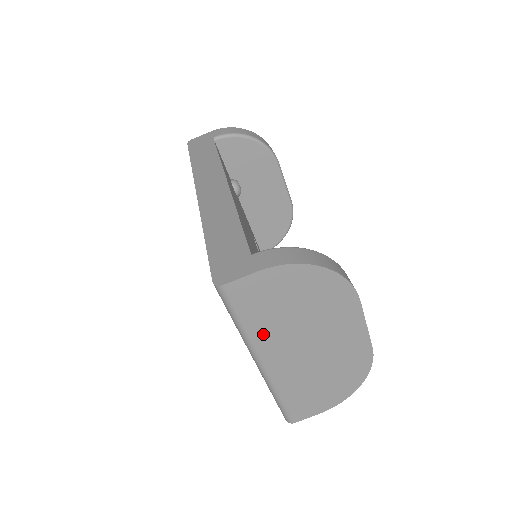
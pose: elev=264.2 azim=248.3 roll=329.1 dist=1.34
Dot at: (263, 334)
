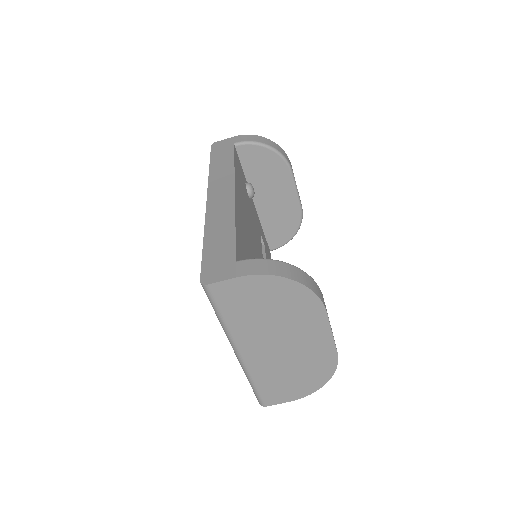
Dot at: (240, 328)
